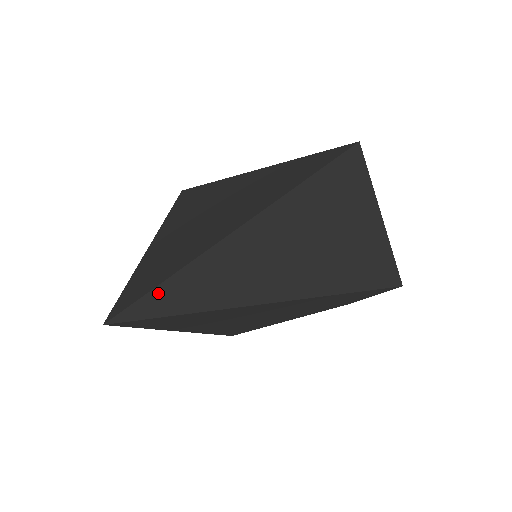
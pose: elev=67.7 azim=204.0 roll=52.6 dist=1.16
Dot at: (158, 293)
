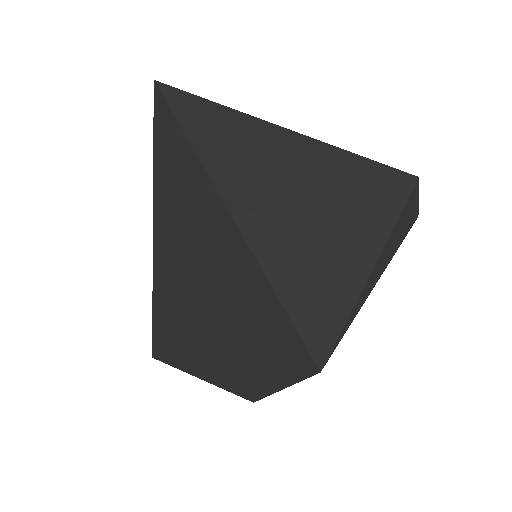
Dot at: (191, 99)
